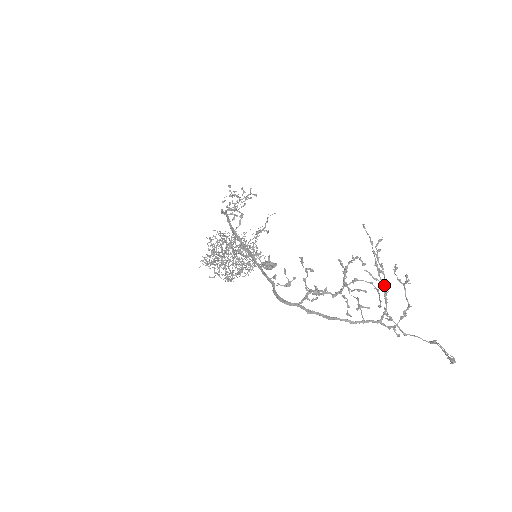
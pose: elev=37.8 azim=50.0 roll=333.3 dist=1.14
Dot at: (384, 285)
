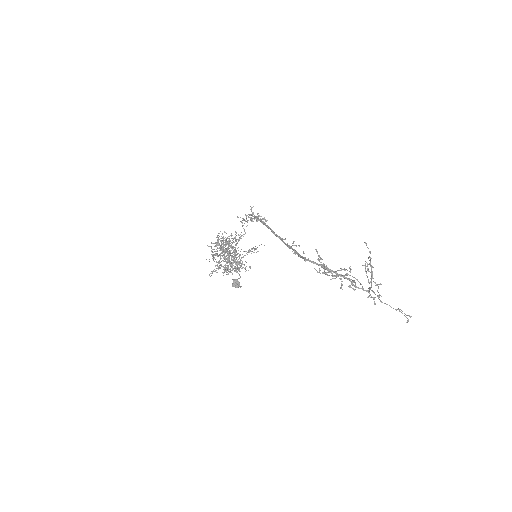
Dot at: occluded
